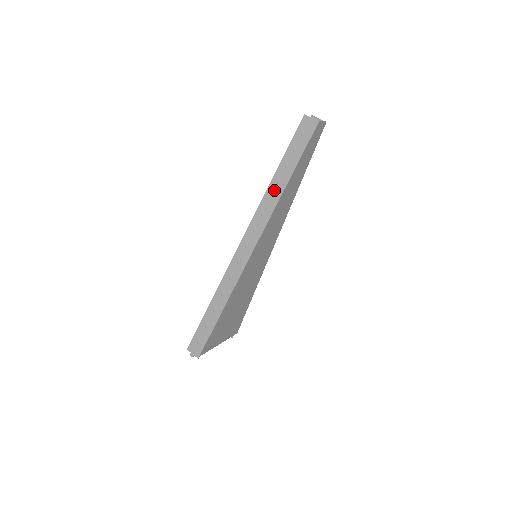
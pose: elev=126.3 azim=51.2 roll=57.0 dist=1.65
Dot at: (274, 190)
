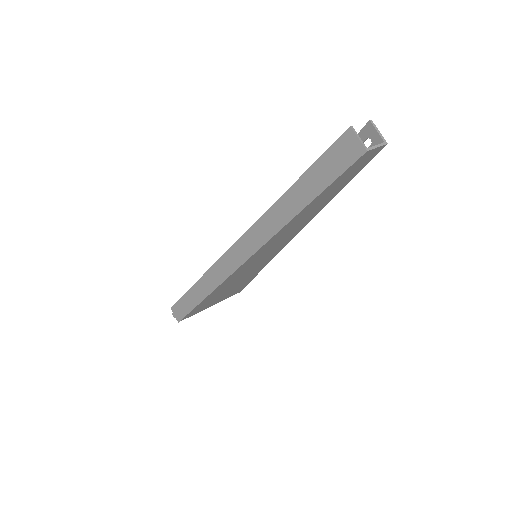
Dot at: (281, 210)
